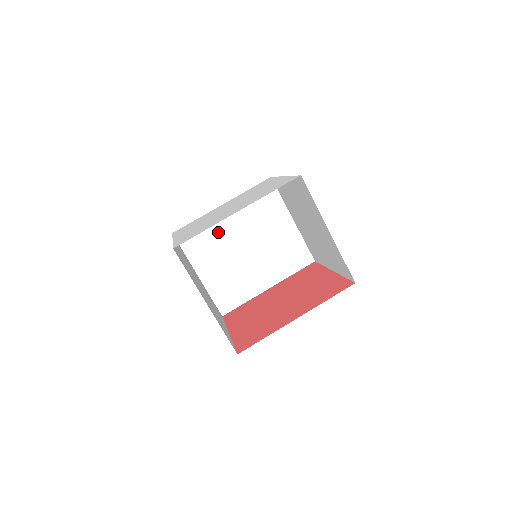
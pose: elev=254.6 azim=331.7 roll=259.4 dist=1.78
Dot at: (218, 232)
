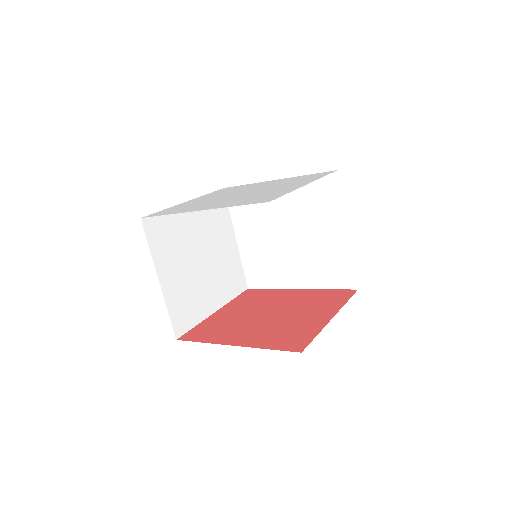
Dot at: (265, 207)
